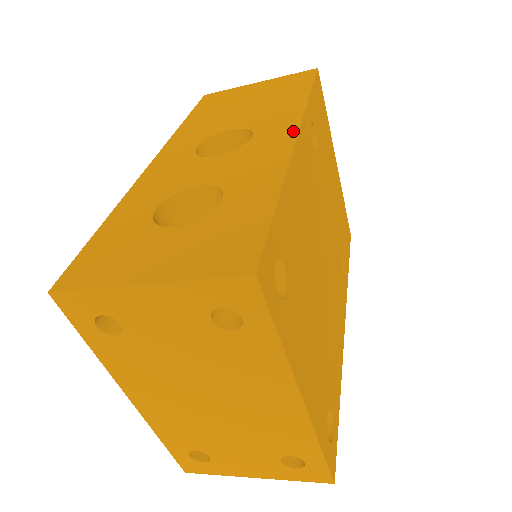
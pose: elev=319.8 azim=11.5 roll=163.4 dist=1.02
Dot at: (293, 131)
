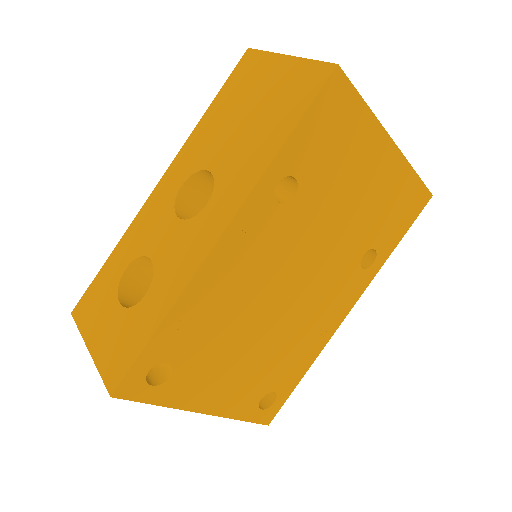
Dot at: (223, 225)
